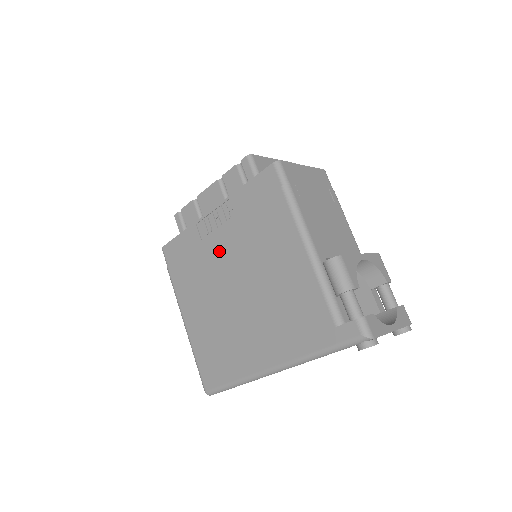
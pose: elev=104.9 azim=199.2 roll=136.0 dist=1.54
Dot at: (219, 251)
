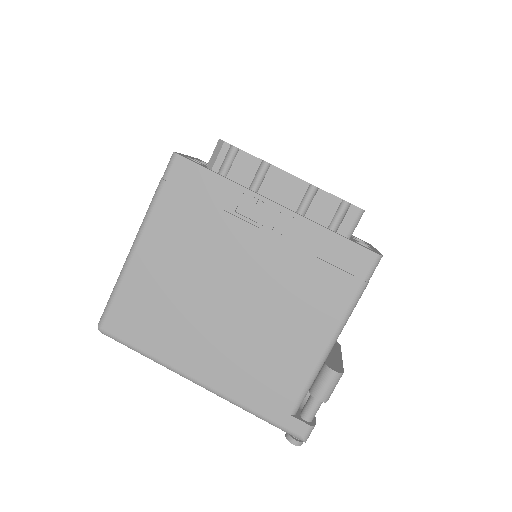
Dot at: (245, 247)
